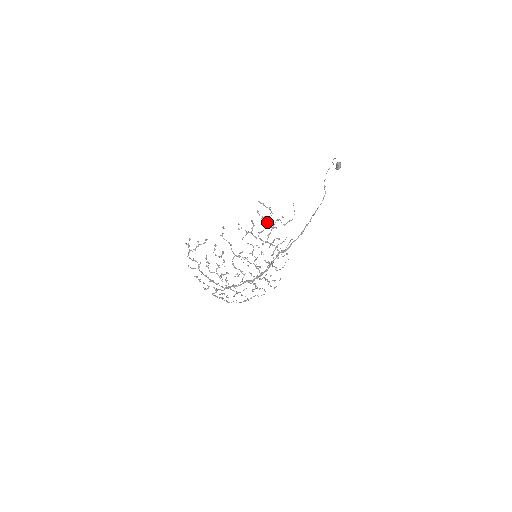
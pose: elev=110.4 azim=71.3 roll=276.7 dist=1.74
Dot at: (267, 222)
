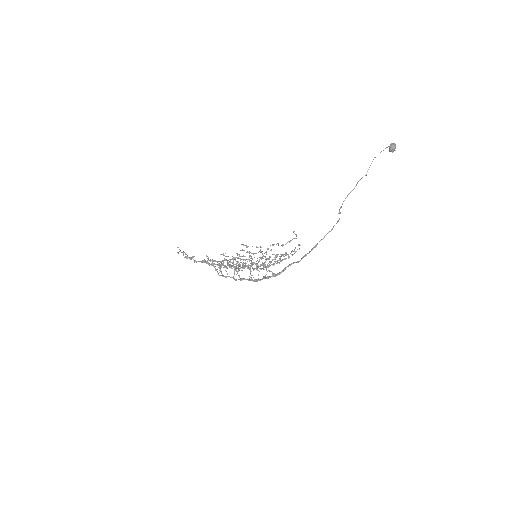
Dot at: occluded
